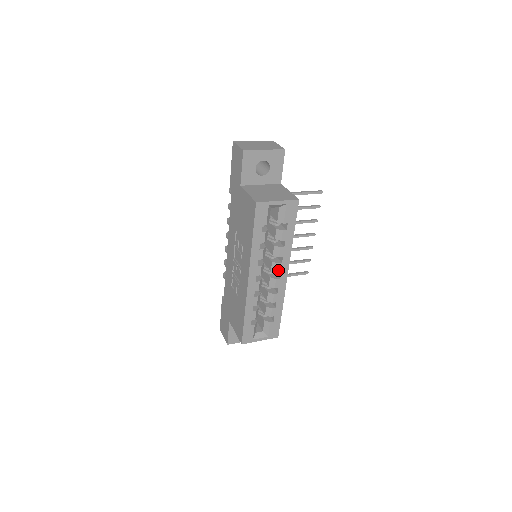
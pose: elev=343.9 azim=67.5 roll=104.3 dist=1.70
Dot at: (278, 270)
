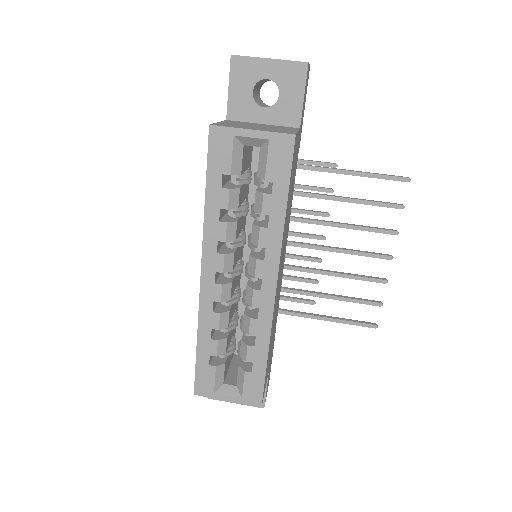
Dot at: (257, 272)
